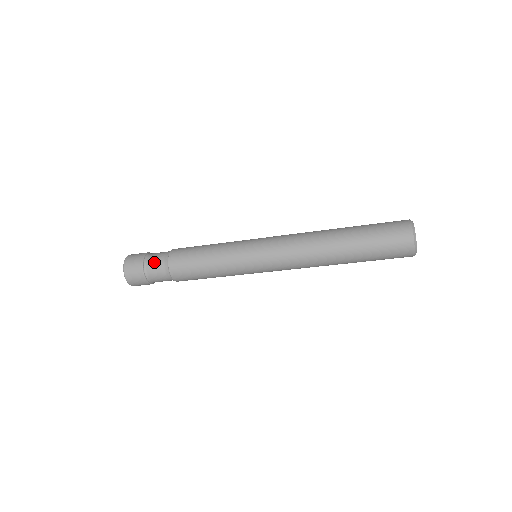
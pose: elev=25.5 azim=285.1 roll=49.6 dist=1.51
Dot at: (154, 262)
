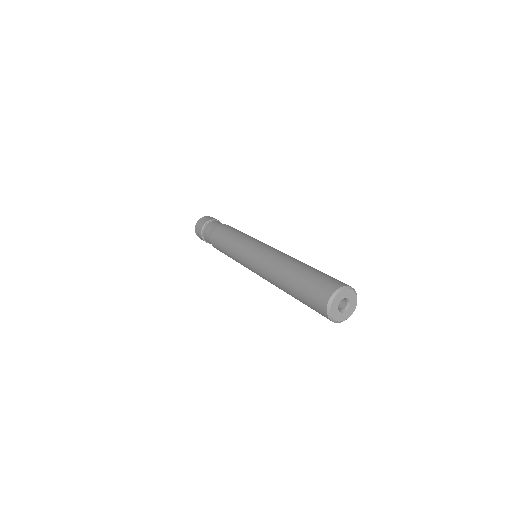
Dot at: (210, 226)
